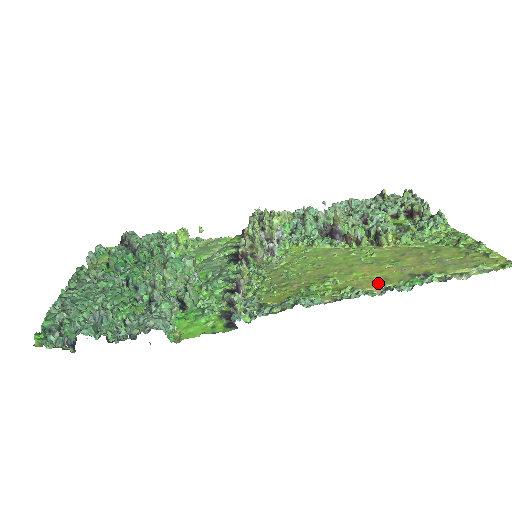
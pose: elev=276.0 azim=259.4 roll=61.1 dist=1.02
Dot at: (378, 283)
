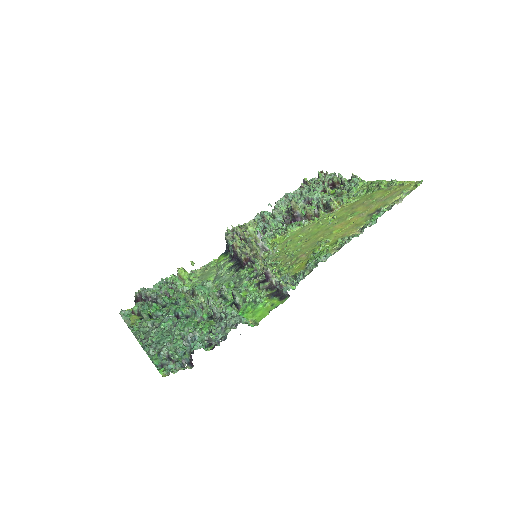
Dot at: (354, 229)
